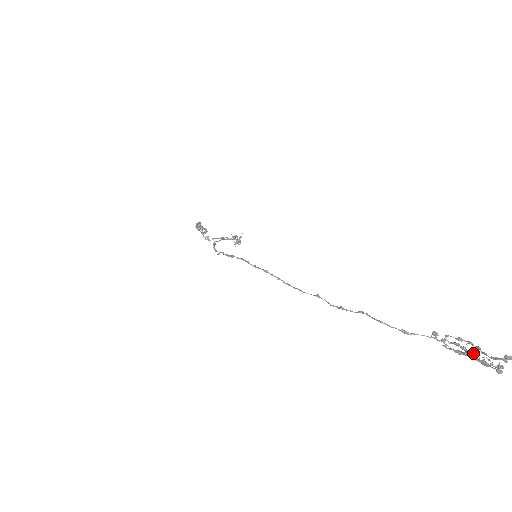
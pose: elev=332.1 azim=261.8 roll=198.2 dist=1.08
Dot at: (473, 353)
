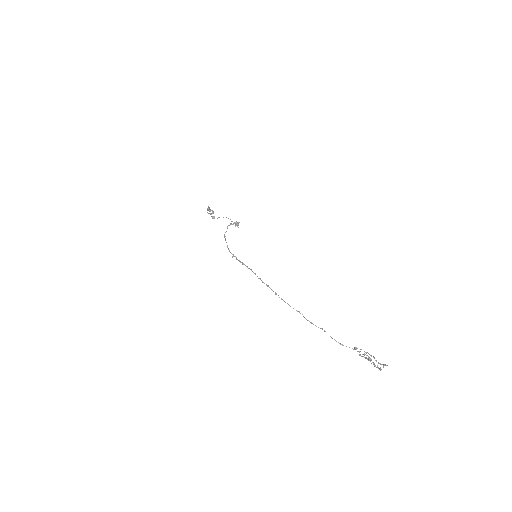
Dot at: (371, 360)
